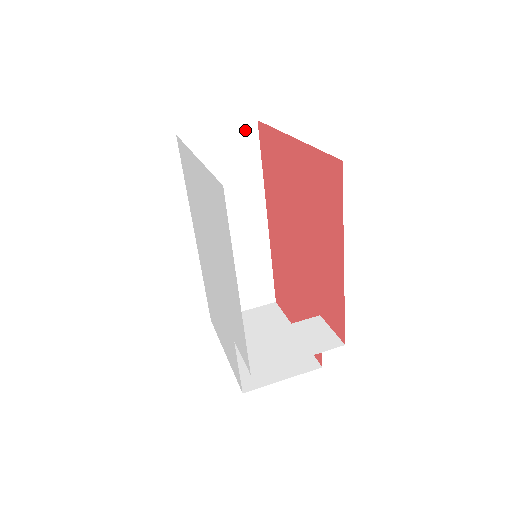
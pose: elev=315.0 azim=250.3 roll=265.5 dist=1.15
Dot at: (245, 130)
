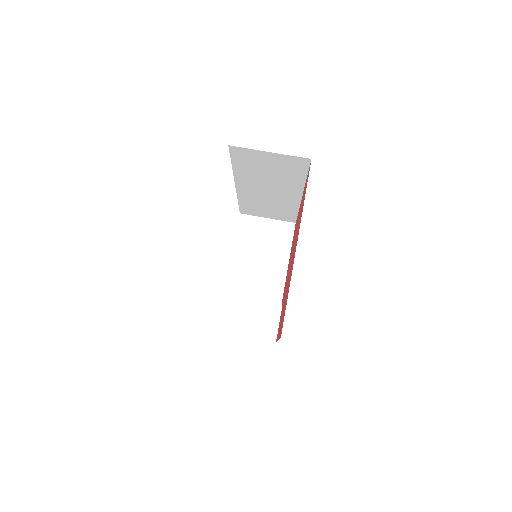
Dot at: (297, 160)
